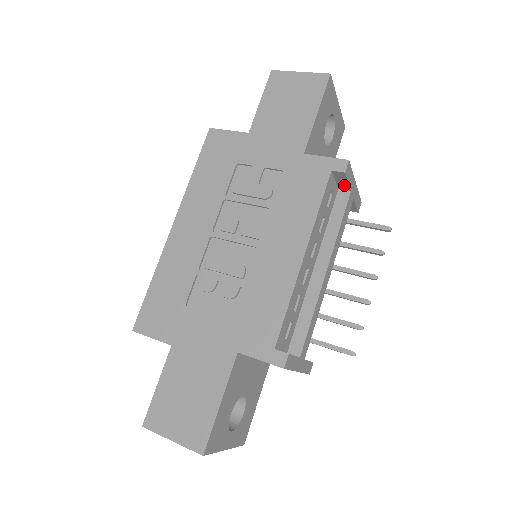
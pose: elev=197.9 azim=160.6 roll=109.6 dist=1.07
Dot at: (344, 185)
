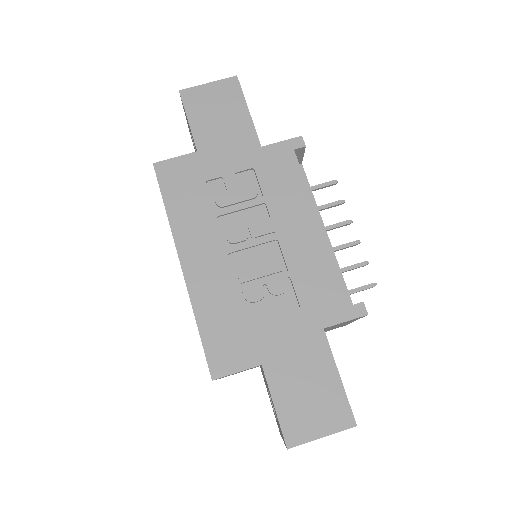
Dot at: (298, 160)
